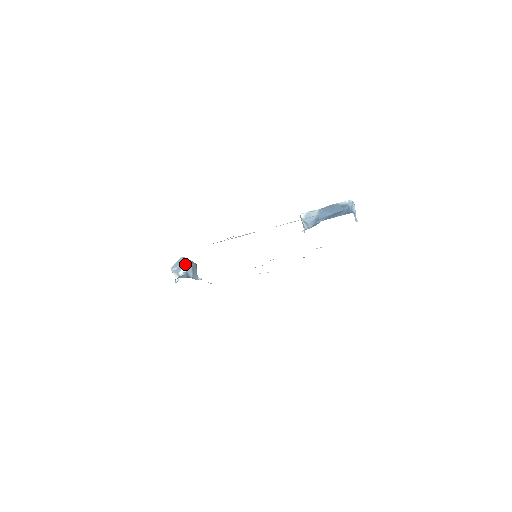
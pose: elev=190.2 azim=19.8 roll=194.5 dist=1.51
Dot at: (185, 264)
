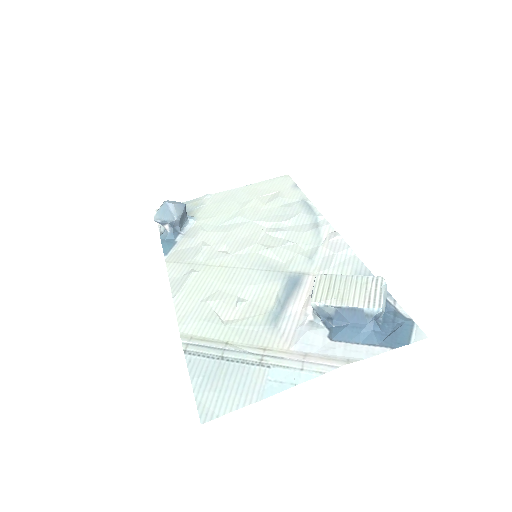
Dot at: (170, 219)
